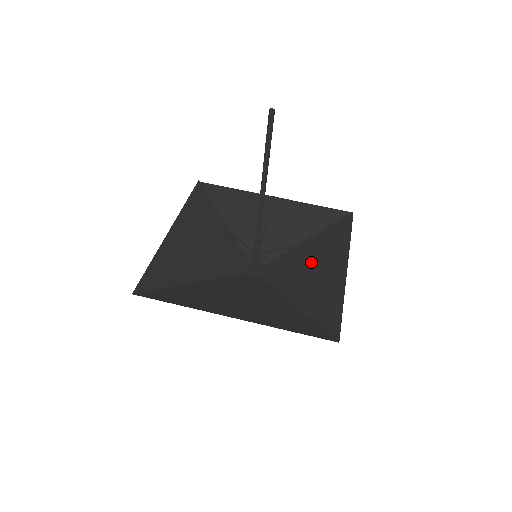
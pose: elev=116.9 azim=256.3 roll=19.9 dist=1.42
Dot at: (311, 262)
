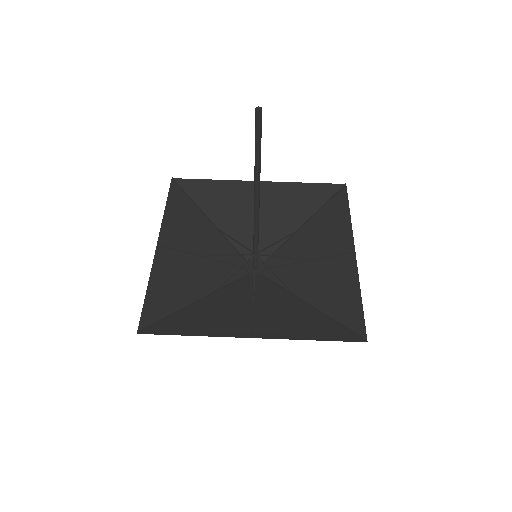
Dot at: (314, 250)
